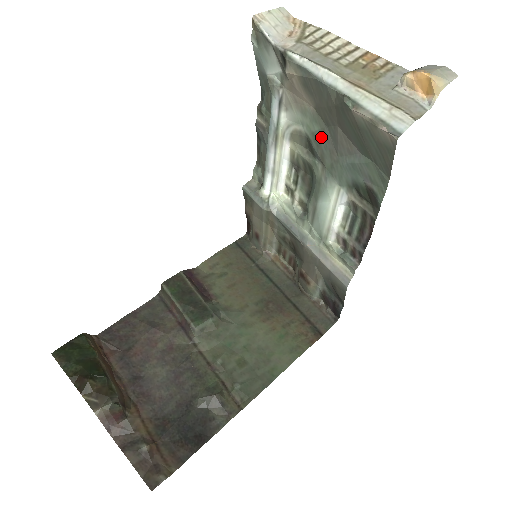
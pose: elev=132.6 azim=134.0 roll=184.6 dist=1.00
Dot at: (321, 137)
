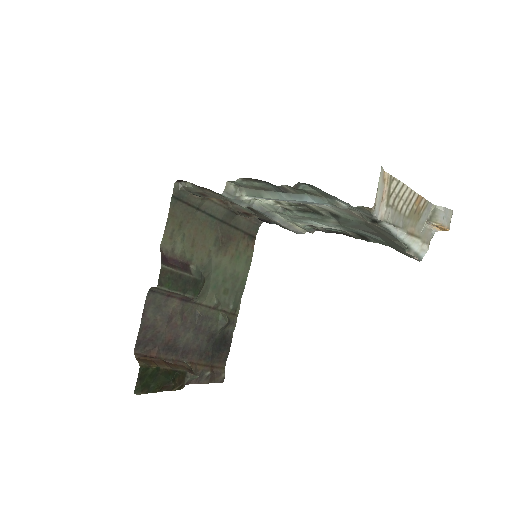
Dot at: (354, 223)
